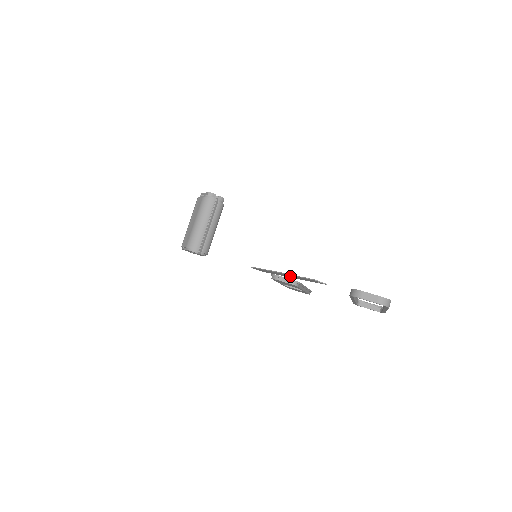
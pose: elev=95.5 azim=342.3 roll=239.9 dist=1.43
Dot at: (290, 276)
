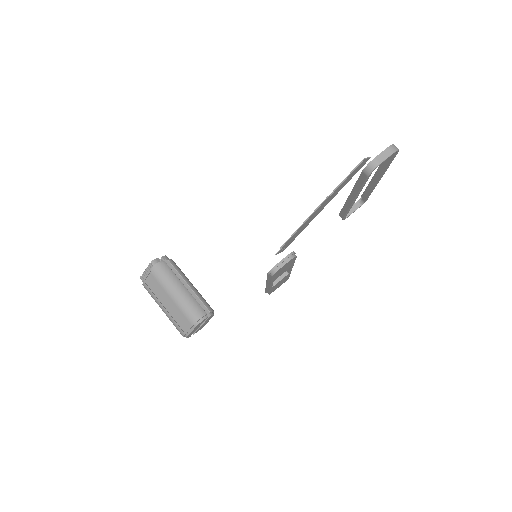
Dot at: (327, 202)
